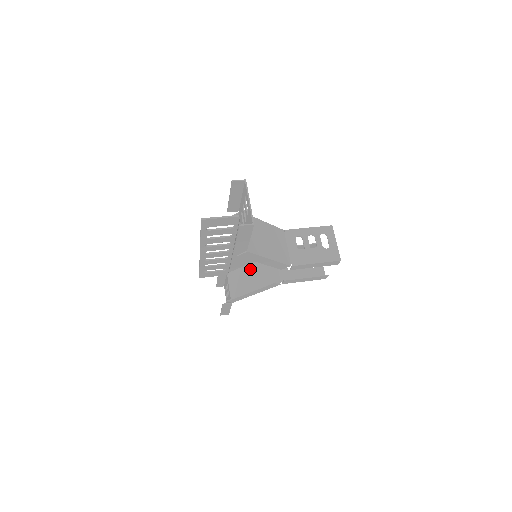
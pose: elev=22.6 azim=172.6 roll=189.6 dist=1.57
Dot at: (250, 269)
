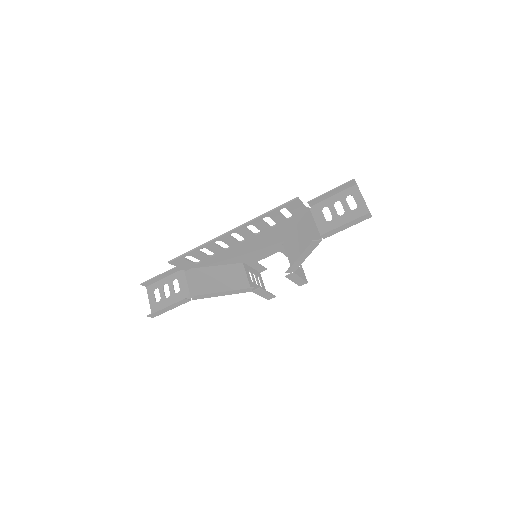
Dot at: (215, 271)
